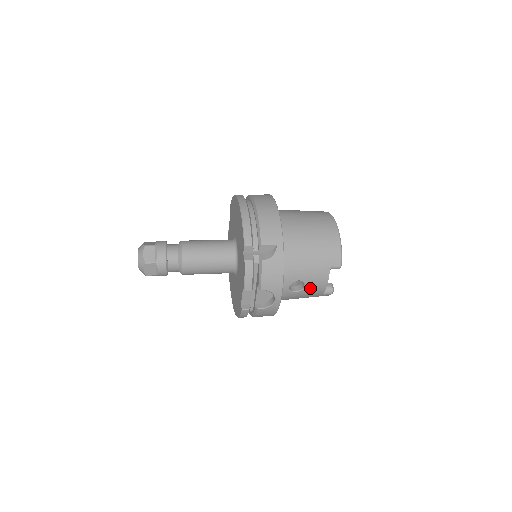
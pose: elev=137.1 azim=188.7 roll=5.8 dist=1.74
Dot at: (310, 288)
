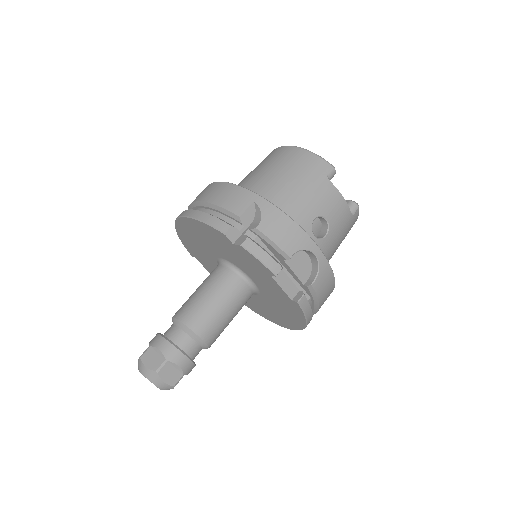
Dot at: (333, 218)
